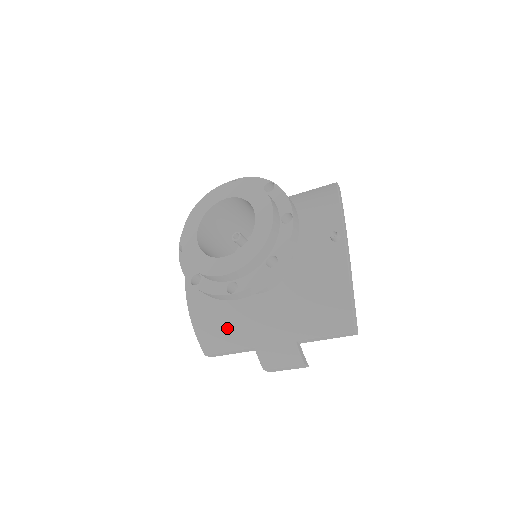
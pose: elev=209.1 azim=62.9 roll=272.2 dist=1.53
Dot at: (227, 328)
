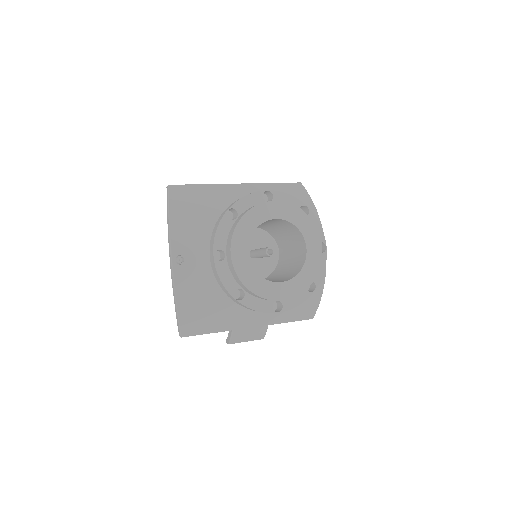
Dot at: (214, 316)
